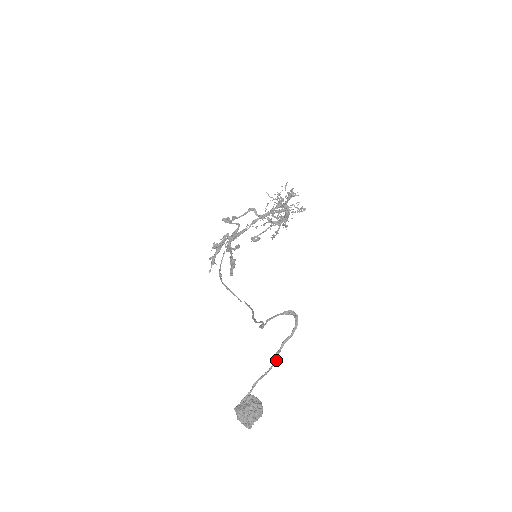
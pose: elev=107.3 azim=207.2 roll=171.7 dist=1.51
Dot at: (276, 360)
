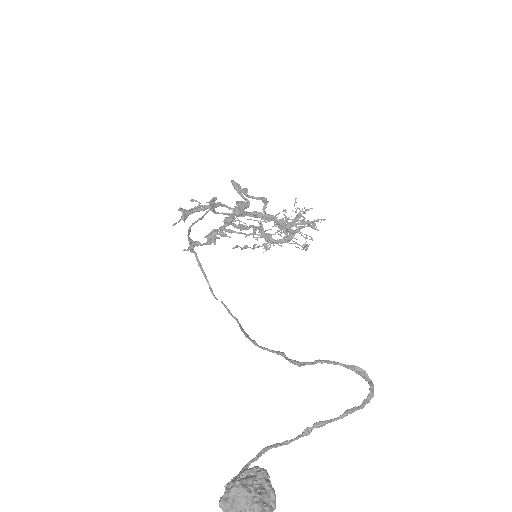
Dot at: occluded
